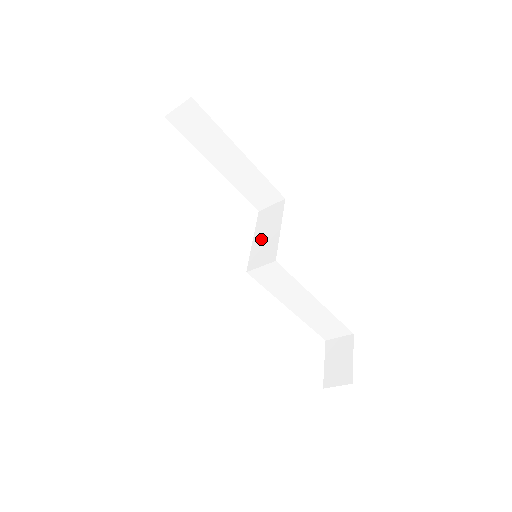
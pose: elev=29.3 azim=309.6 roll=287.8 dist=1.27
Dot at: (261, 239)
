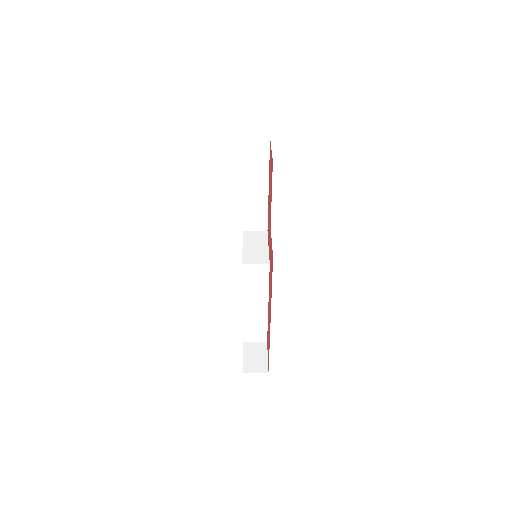
Dot at: (251, 248)
